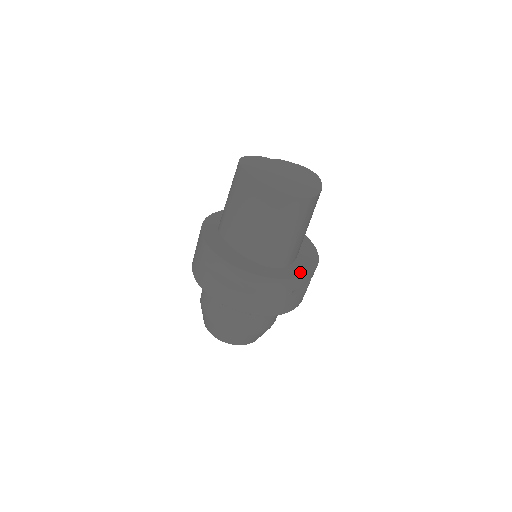
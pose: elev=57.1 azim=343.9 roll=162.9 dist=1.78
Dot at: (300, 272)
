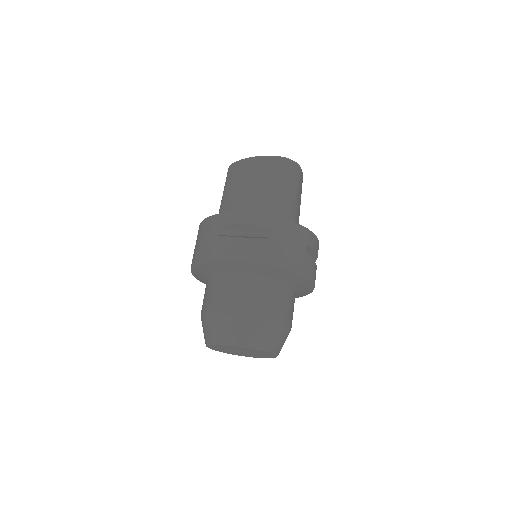
Dot at: occluded
